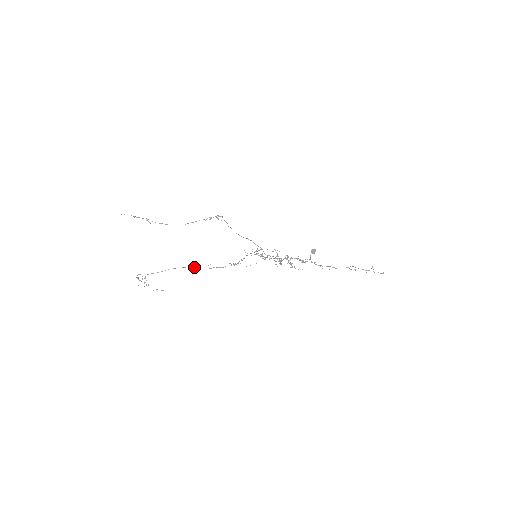
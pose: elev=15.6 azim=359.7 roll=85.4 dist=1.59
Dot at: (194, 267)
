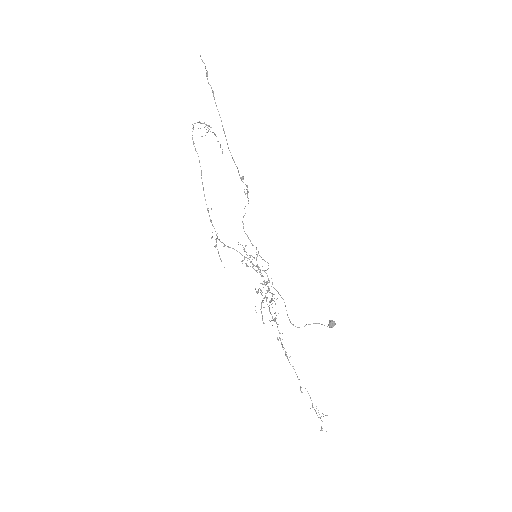
Dot at: occluded
